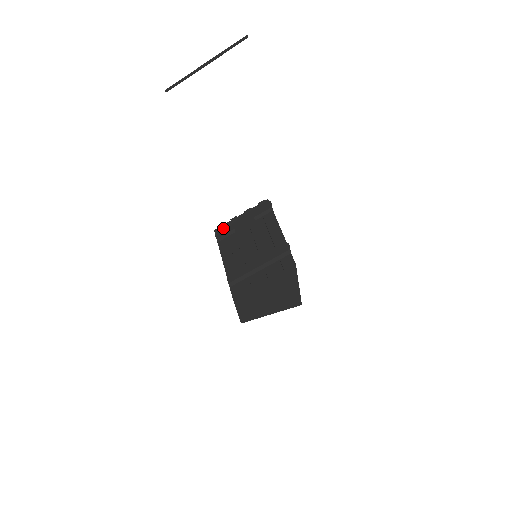
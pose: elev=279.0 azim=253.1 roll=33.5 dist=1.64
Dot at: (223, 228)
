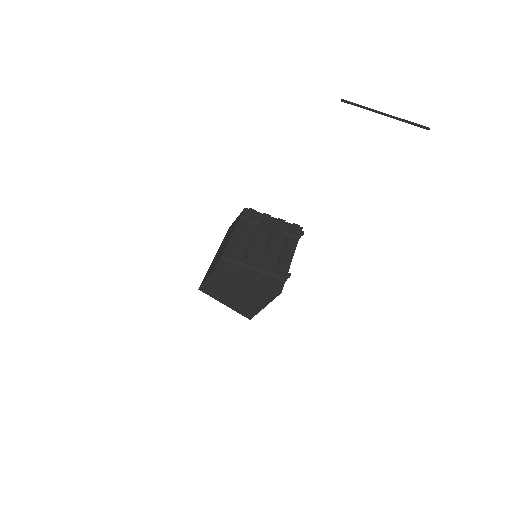
Dot at: (254, 214)
